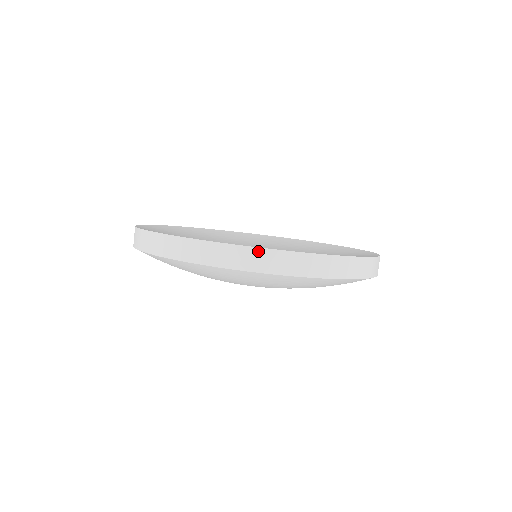
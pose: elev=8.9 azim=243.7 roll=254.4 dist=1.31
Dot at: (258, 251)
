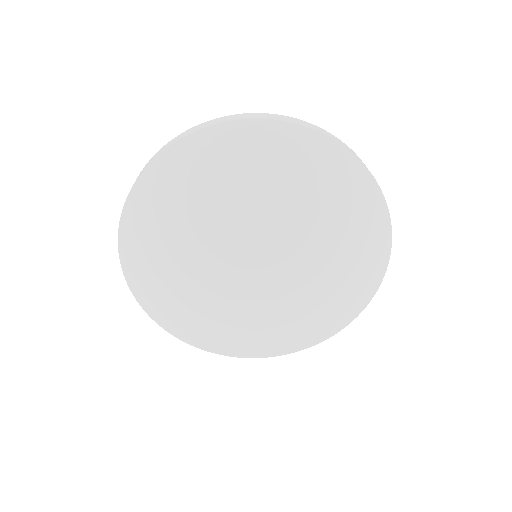
Dot at: (200, 125)
